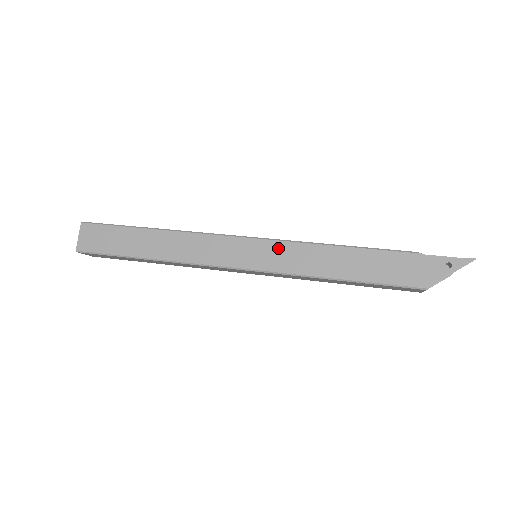
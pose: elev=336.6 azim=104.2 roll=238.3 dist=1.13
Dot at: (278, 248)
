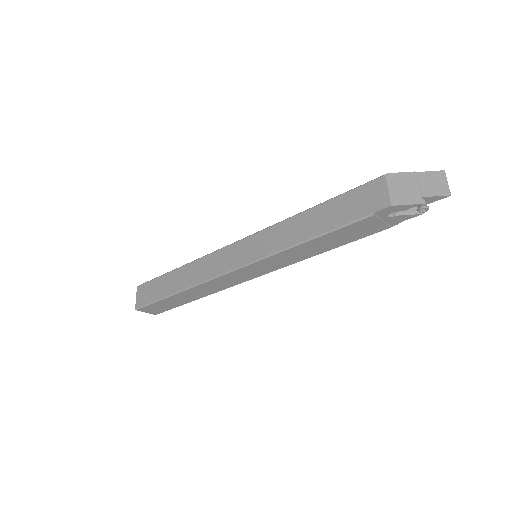
Dot at: occluded
